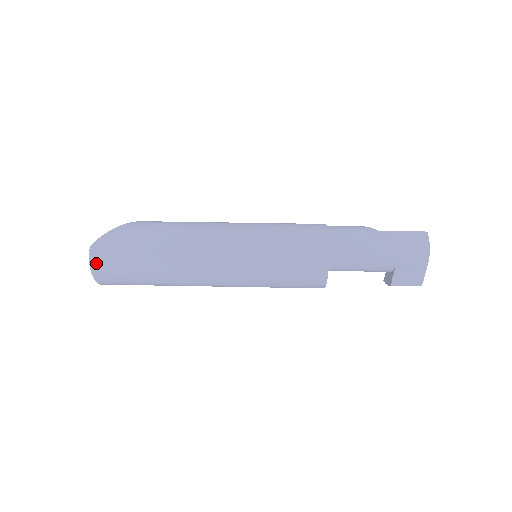
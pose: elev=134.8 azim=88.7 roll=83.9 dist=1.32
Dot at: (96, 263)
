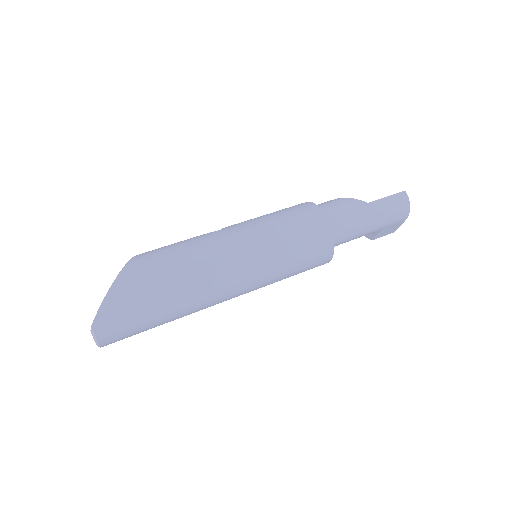
Dot at: (104, 338)
